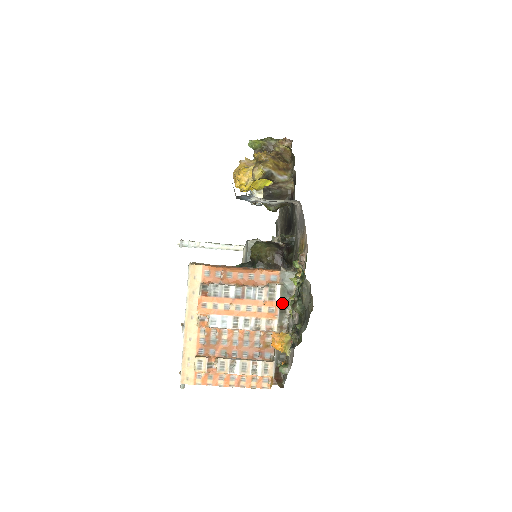
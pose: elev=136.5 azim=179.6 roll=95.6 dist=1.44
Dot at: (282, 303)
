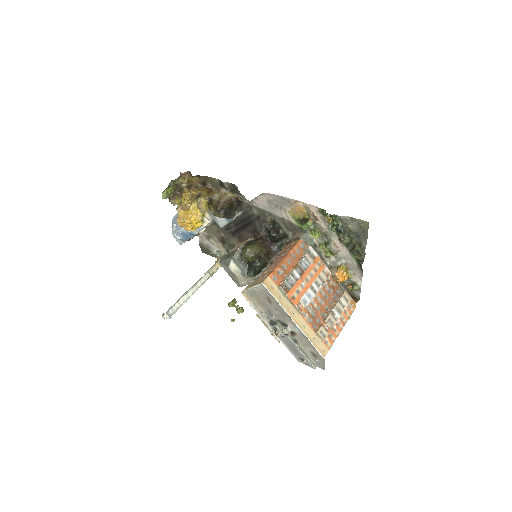
Dot at: (319, 255)
